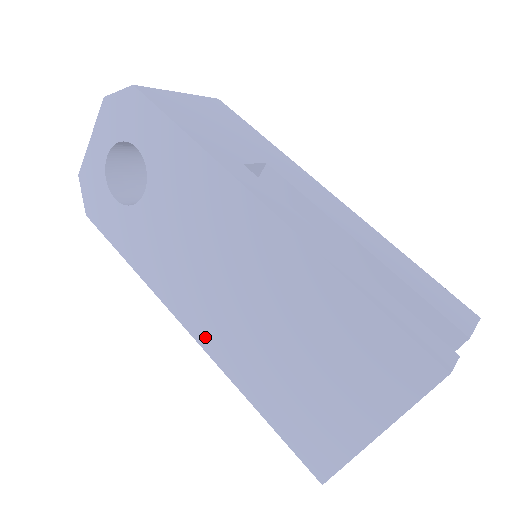
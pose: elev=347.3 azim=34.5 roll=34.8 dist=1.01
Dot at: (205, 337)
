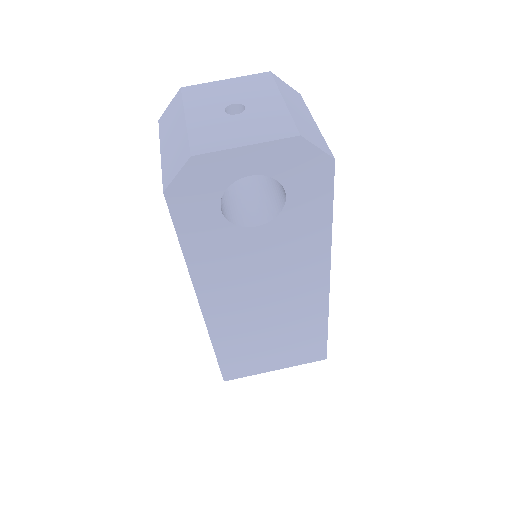
Dot at: (214, 318)
